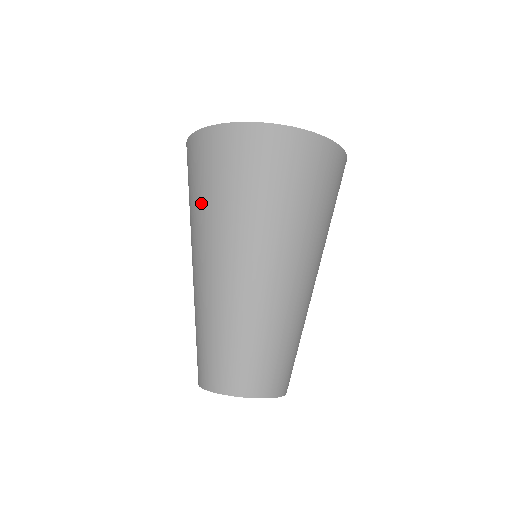
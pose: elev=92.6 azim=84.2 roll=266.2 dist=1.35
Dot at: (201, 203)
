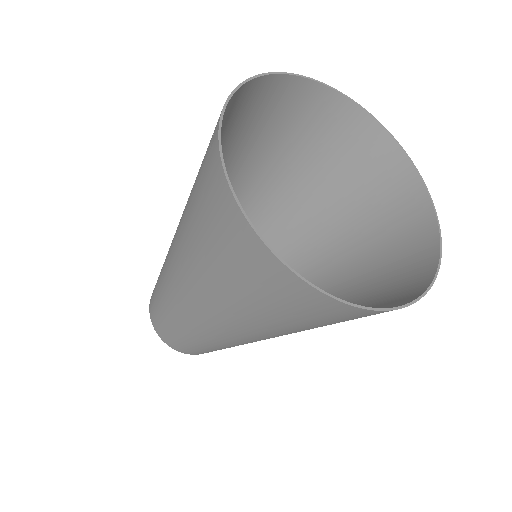
Dot at: (191, 229)
